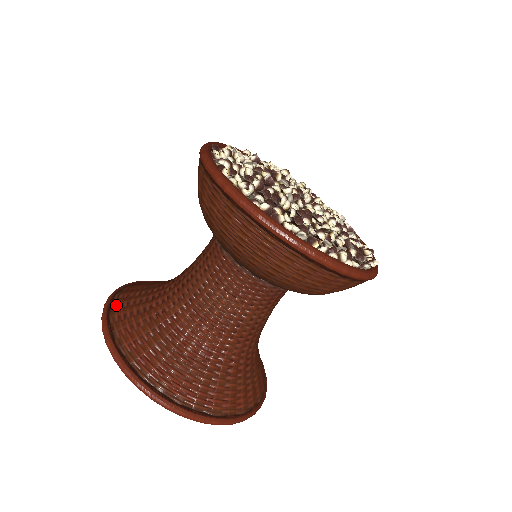
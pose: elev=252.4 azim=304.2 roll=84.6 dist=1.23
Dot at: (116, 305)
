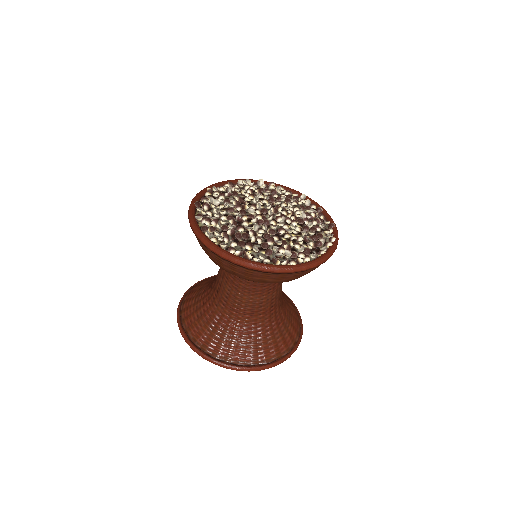
Dot at: (183, 315)
